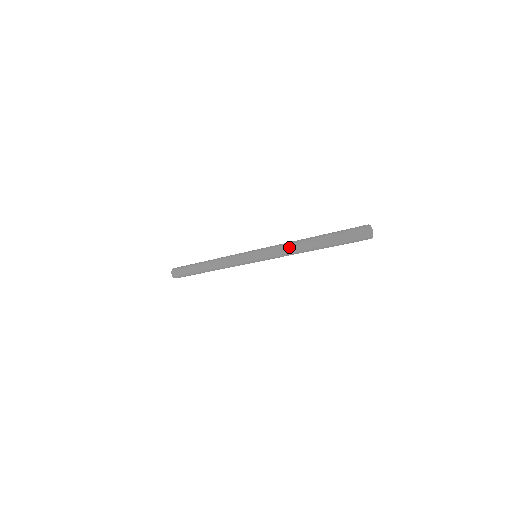
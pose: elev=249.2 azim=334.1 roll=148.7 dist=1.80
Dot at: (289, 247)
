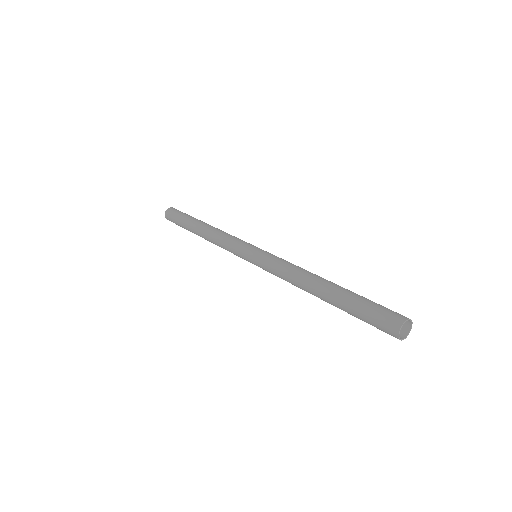
Dot at: (296, 273)
